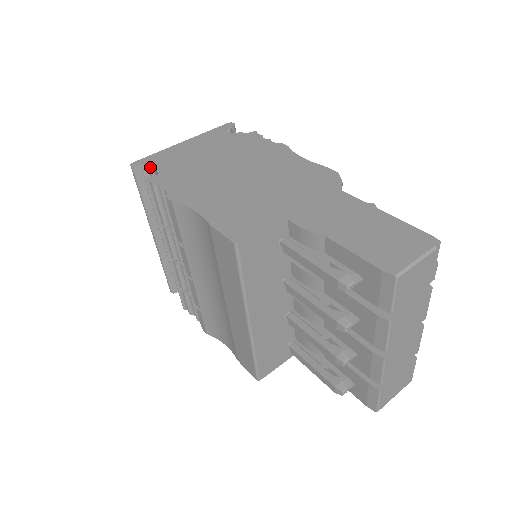
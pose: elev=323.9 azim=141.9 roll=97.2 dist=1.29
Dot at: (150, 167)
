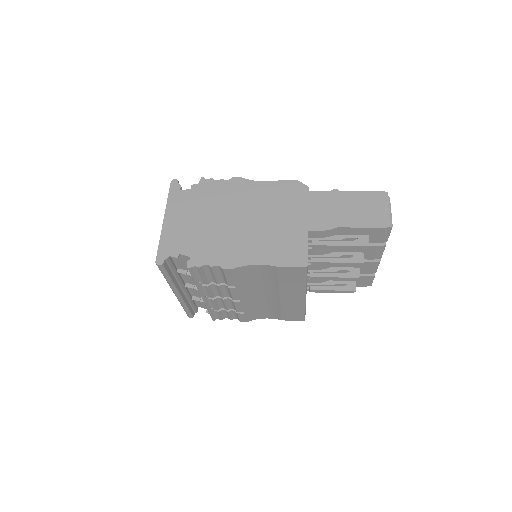
Dot at: (175, 256)
